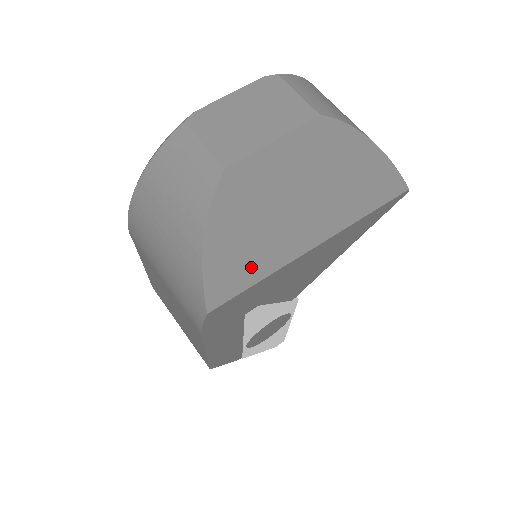
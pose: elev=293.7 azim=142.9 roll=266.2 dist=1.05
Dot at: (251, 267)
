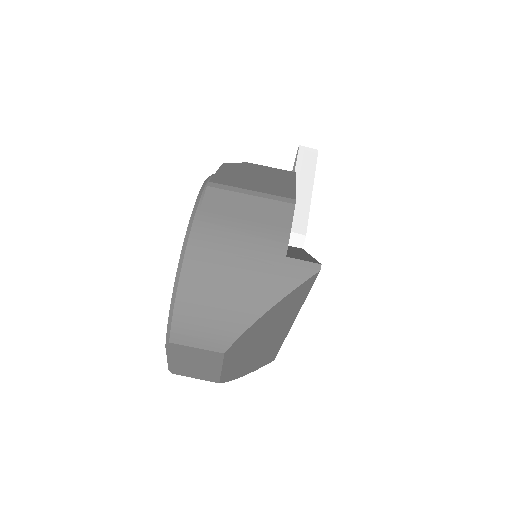
Dot at: (272, 352)
